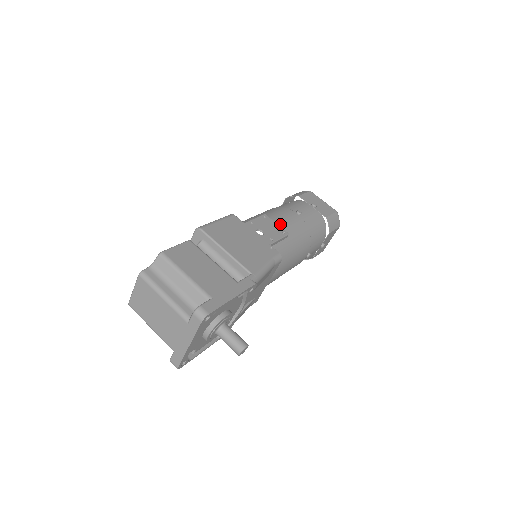
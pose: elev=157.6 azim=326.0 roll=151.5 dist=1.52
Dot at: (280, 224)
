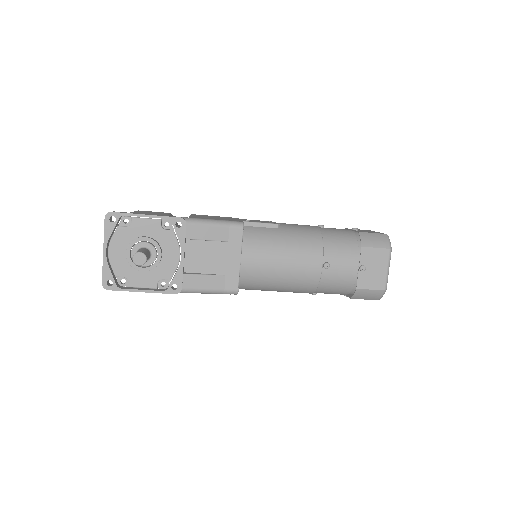
Dot at: (280, 223)
